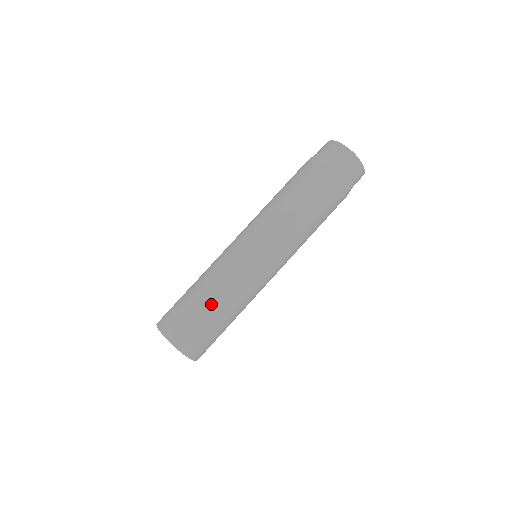
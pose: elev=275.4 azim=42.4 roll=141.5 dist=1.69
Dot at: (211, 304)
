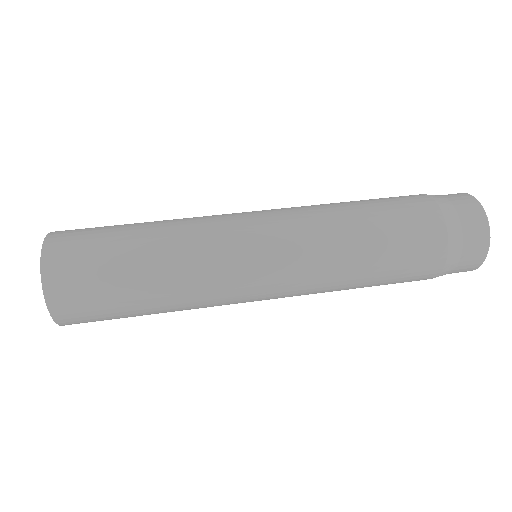
Dot at: (144, 223)
